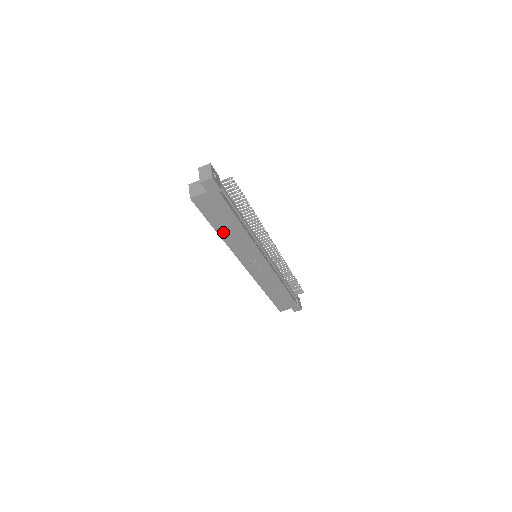
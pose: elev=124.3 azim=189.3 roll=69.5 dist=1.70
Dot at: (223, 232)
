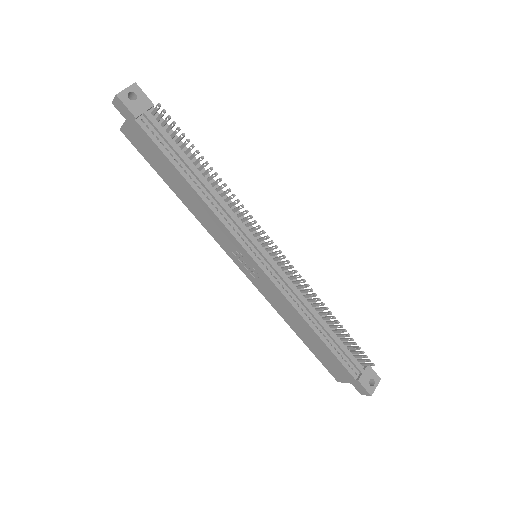
Dot at: (180, 193)
